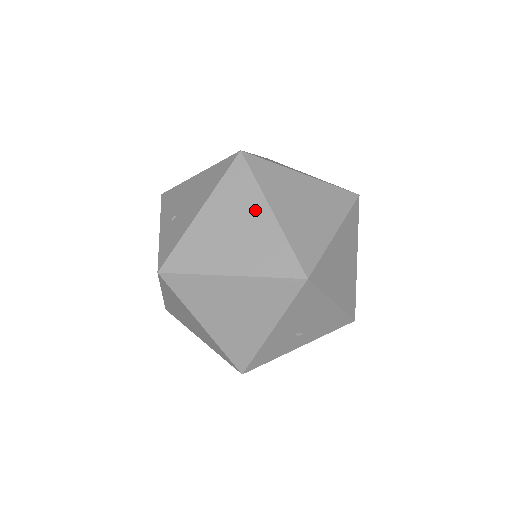
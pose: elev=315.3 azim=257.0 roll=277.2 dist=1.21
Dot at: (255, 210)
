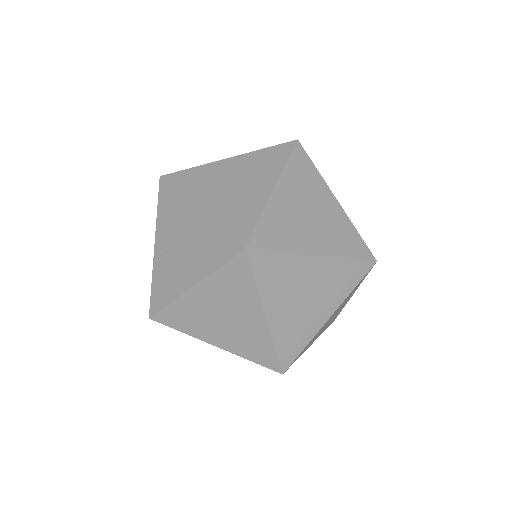
Dot at: (249, 309)
